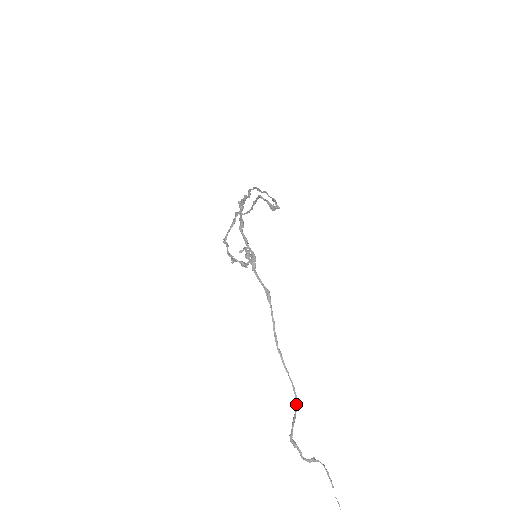
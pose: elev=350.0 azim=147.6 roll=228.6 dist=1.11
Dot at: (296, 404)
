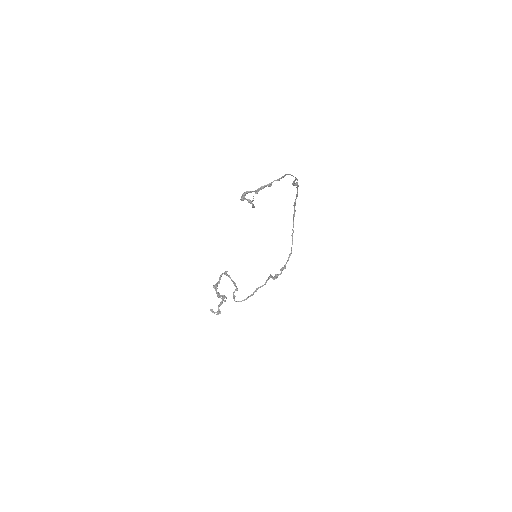
Dot at: (276, 180)
